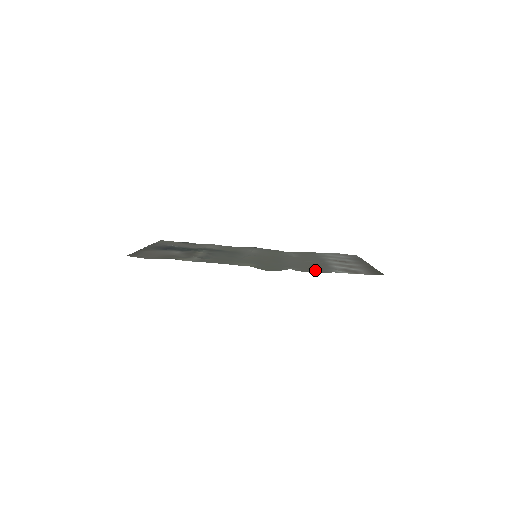
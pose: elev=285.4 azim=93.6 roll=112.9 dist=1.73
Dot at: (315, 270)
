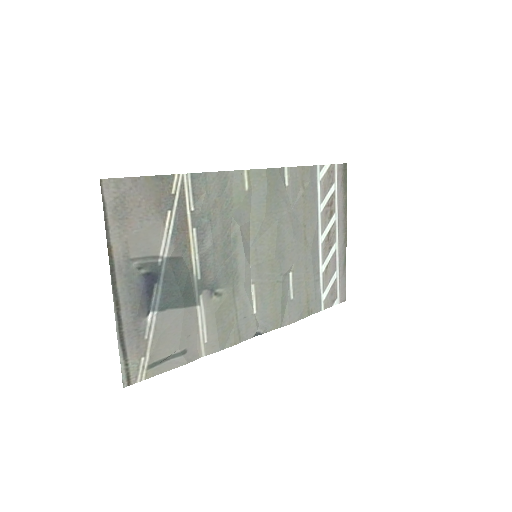
Dot at: (304, 177)
